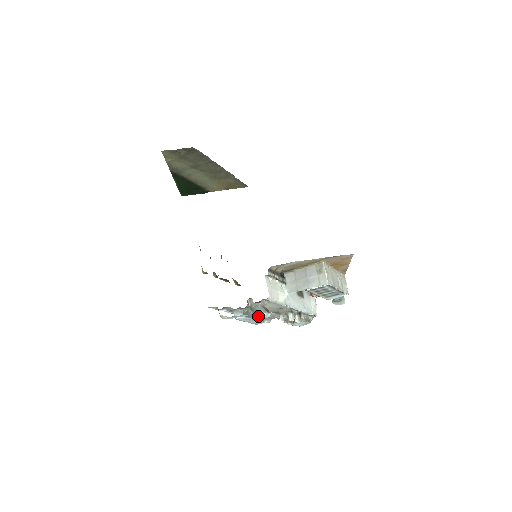
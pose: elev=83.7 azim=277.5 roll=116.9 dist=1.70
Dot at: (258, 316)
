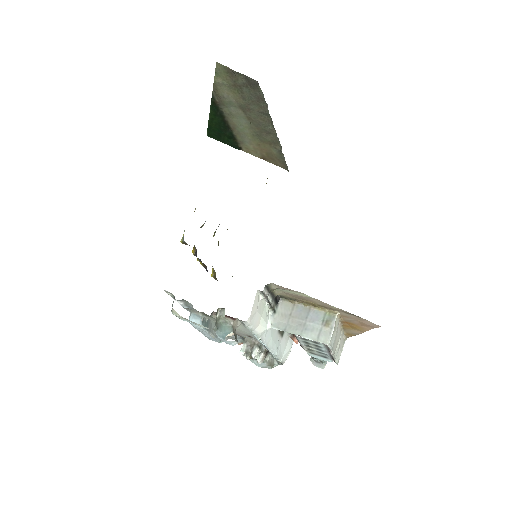
Dot at: (220, 337)
